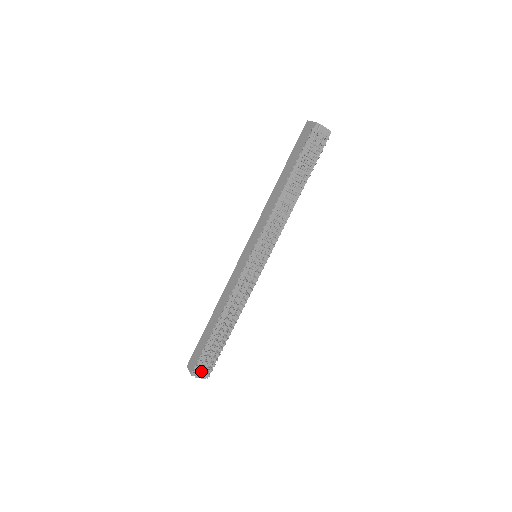
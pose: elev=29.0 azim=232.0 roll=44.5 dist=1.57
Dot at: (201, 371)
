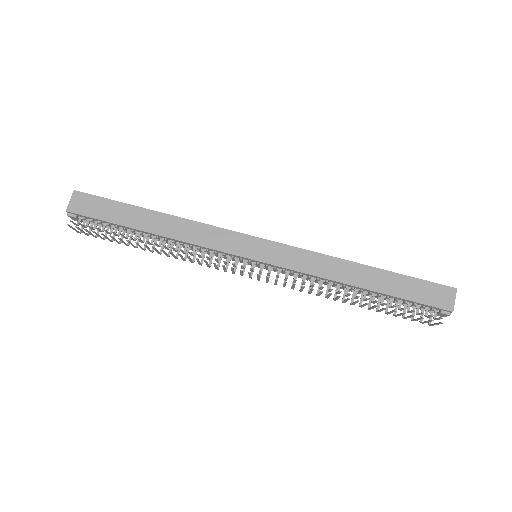
Dot at: (79, 222)
